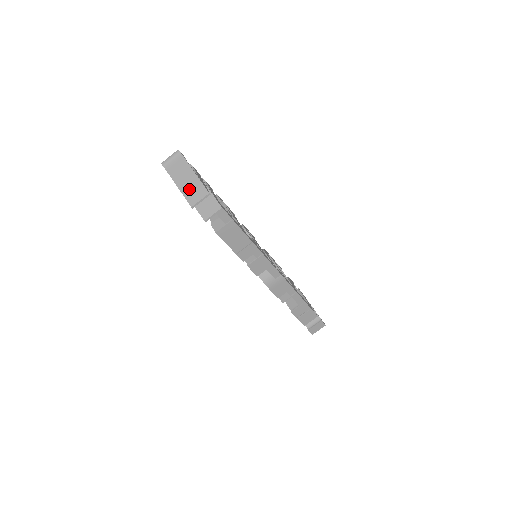
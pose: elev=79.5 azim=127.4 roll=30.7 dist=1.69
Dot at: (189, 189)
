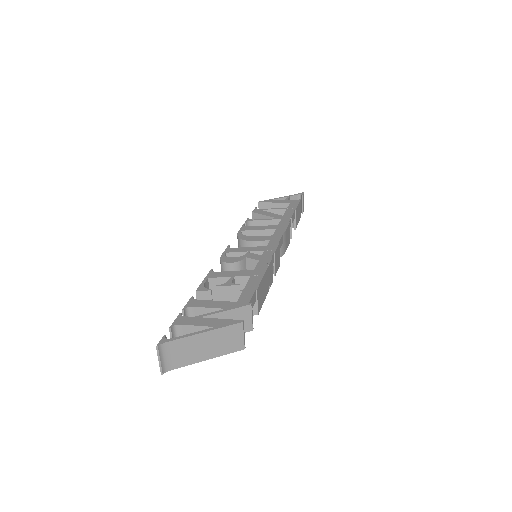
Dot at: (220, 346)
